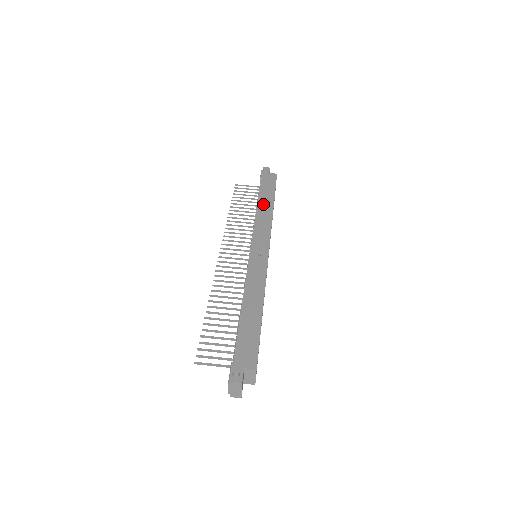
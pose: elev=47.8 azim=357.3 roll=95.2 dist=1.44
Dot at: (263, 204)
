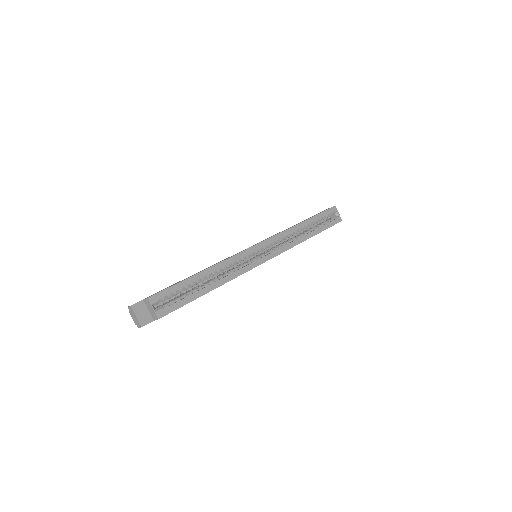
Dot at: occluded
